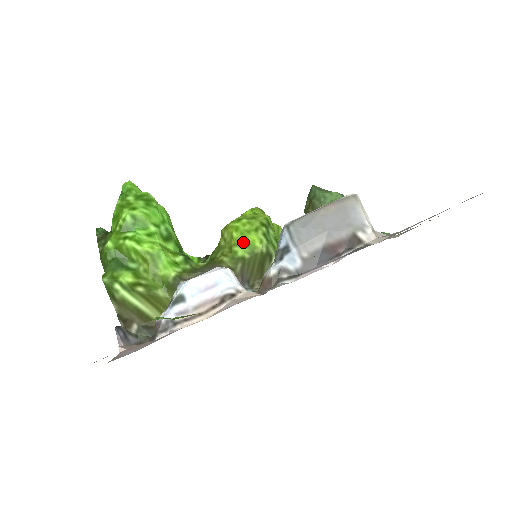
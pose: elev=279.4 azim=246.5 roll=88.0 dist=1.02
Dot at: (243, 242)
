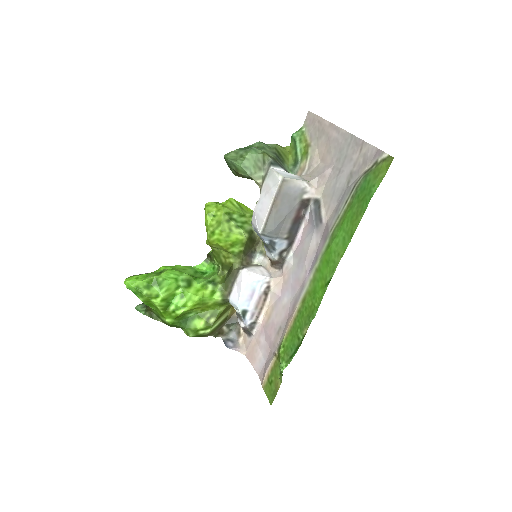
Dot at: (232, 245)
